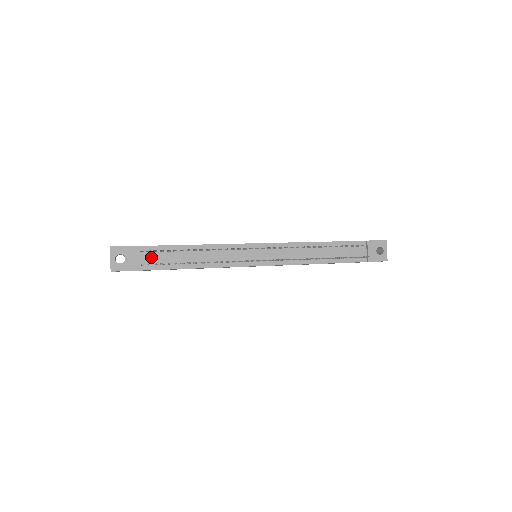
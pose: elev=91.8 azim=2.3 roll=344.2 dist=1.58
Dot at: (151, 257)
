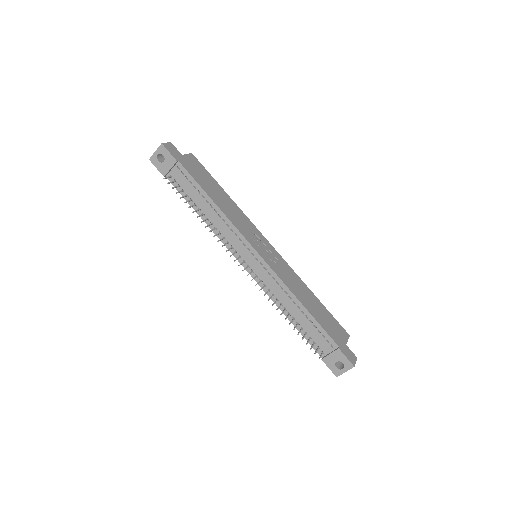
Dot at: (181, 178)
